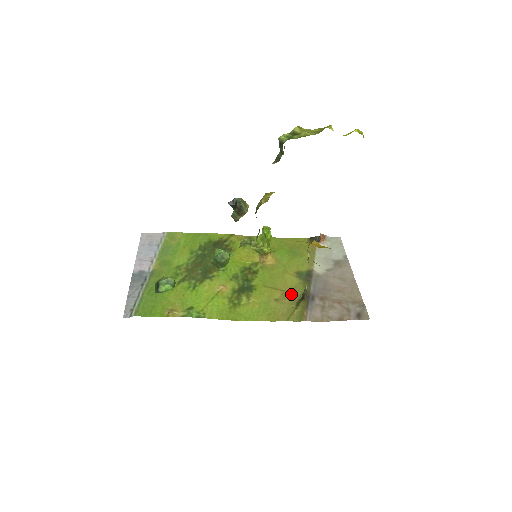
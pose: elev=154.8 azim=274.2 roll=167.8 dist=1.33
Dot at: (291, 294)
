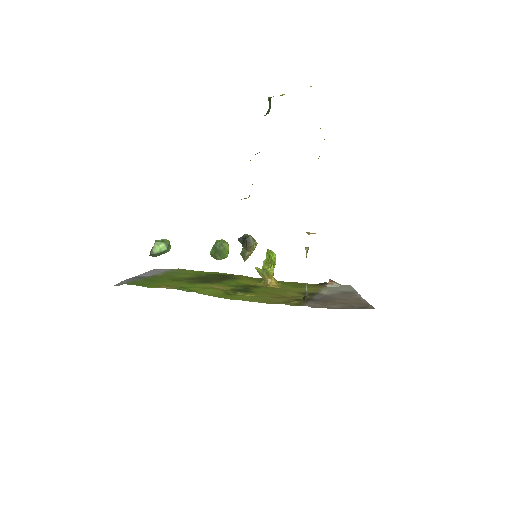
Dot at: (291, 298)
